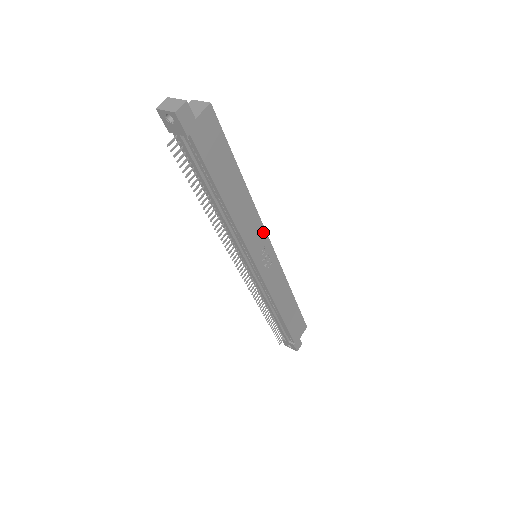
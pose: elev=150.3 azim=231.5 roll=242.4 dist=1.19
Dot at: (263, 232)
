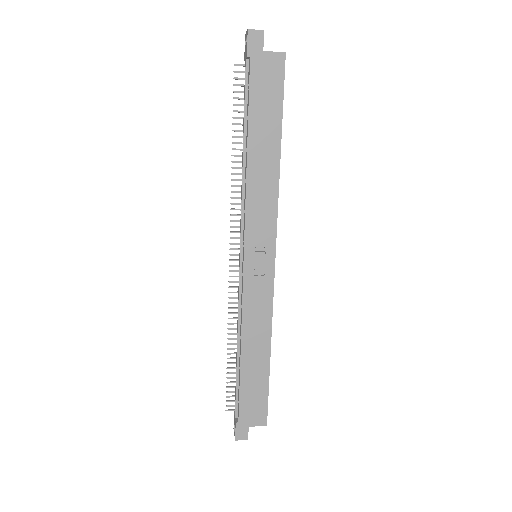
Dot at: (273, 228)
